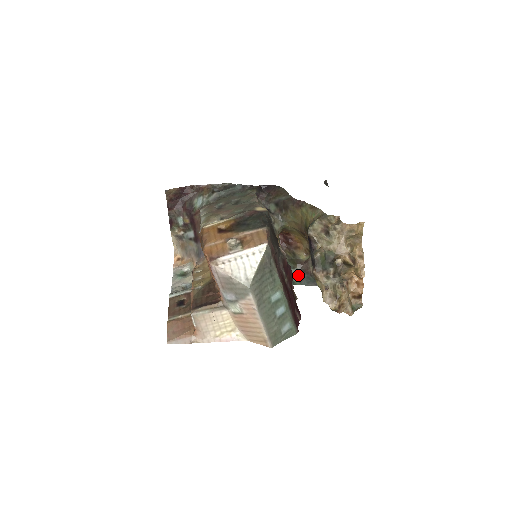
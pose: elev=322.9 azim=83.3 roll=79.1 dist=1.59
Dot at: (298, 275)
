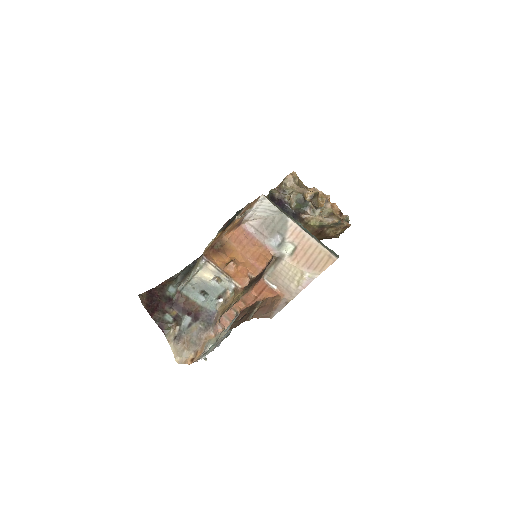
Dot at: occluded
